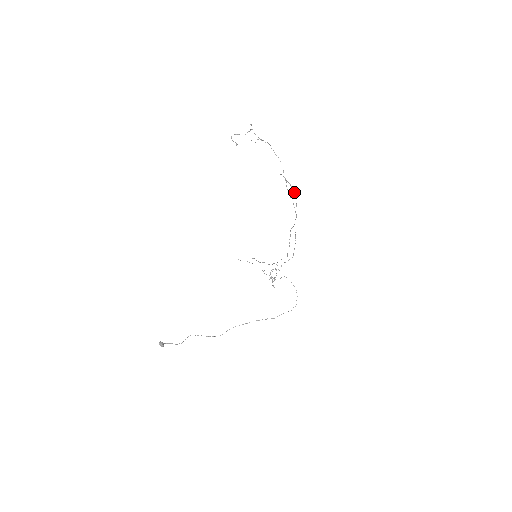
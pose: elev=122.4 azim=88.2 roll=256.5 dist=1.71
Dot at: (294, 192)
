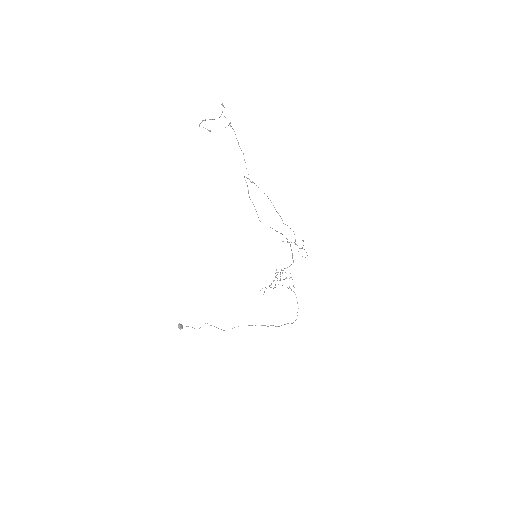
Dot at: occluded
